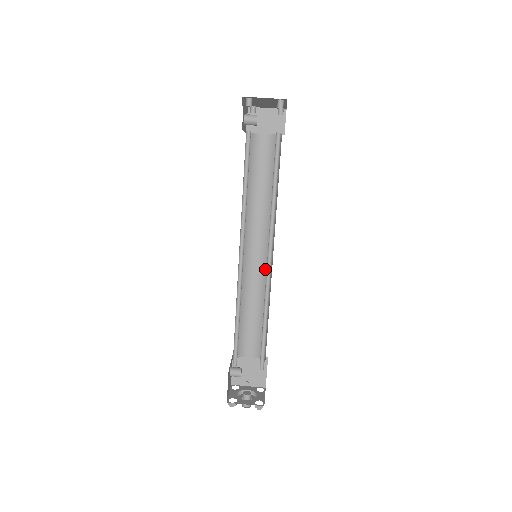
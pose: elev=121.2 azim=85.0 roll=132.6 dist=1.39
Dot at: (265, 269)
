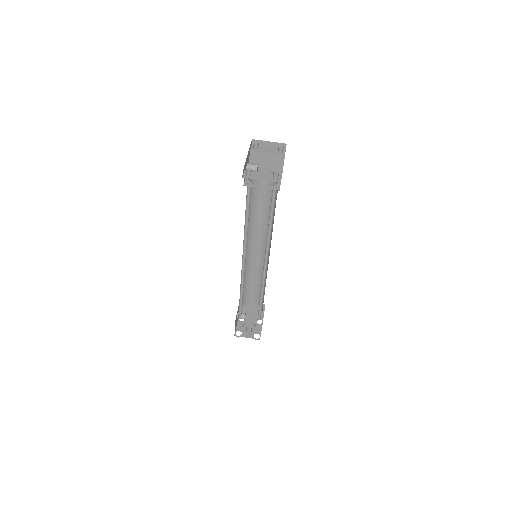
Dot at: (264, 258)
